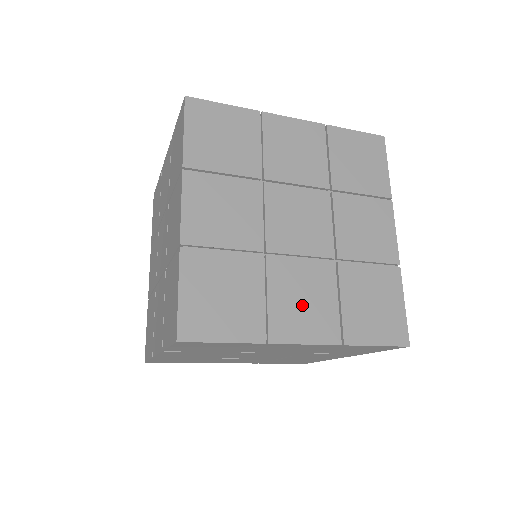
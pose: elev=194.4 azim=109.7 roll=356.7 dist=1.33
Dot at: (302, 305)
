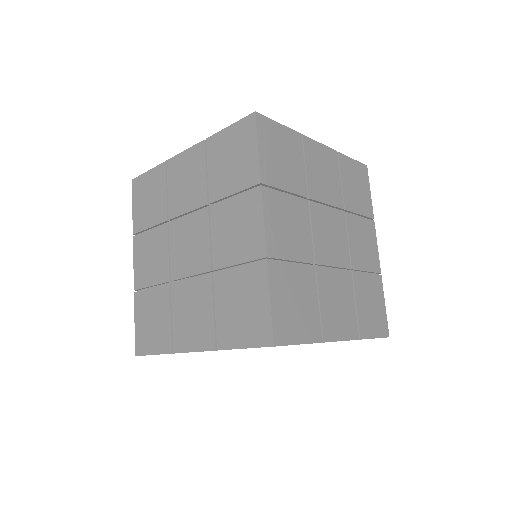
Dot at: (338, 309)
